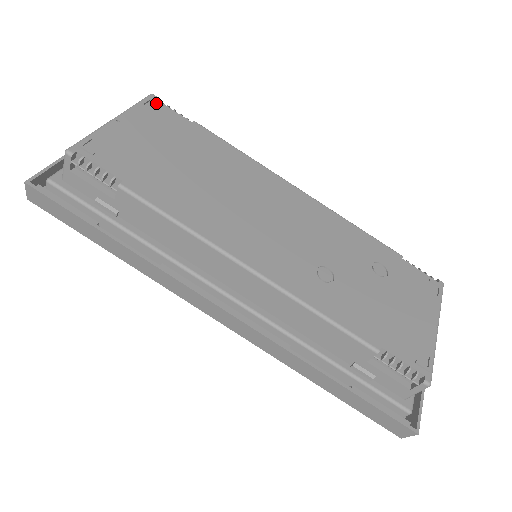
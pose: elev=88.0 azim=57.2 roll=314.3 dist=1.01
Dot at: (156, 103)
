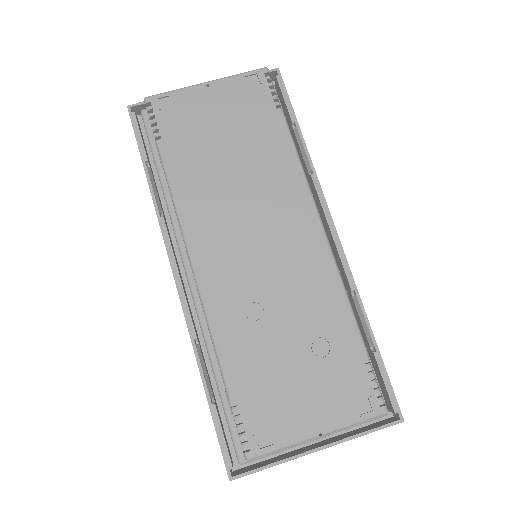
Dot at: (259, 79)
